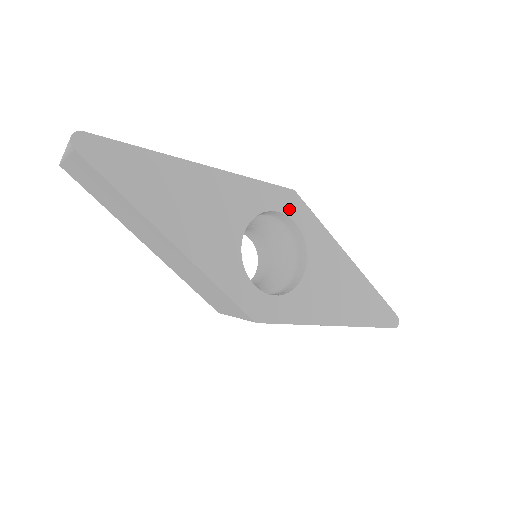
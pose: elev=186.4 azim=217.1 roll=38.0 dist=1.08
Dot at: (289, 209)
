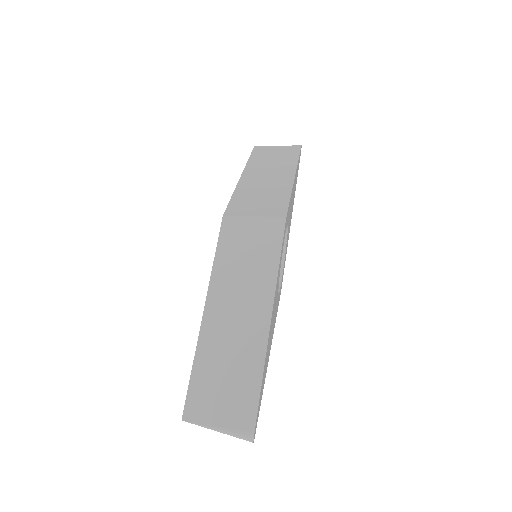
Dot at: (285, 232)
